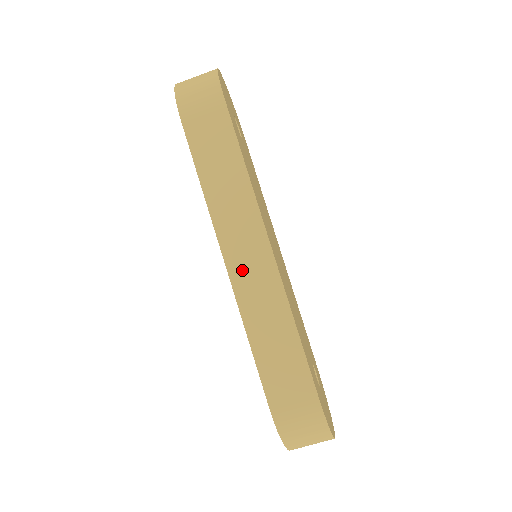
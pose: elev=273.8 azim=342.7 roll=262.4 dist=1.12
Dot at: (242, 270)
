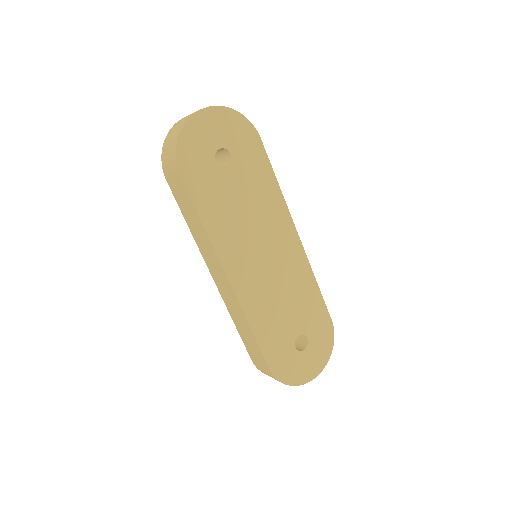
Dot at: (220, 286)
